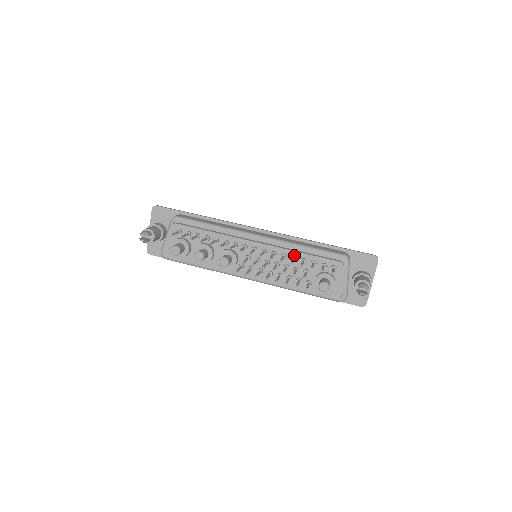
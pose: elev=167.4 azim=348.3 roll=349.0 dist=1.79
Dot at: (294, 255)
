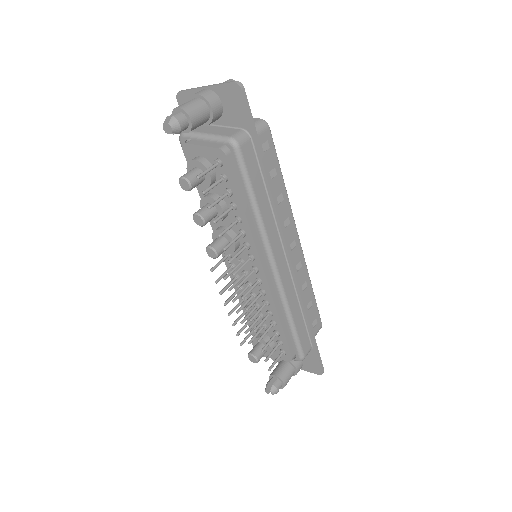
Dot at: (274, 314)
